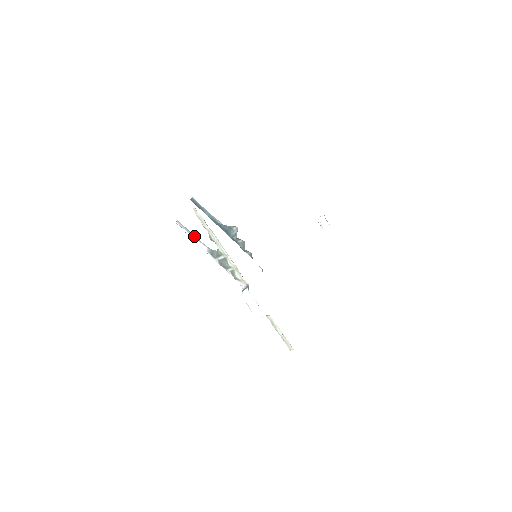
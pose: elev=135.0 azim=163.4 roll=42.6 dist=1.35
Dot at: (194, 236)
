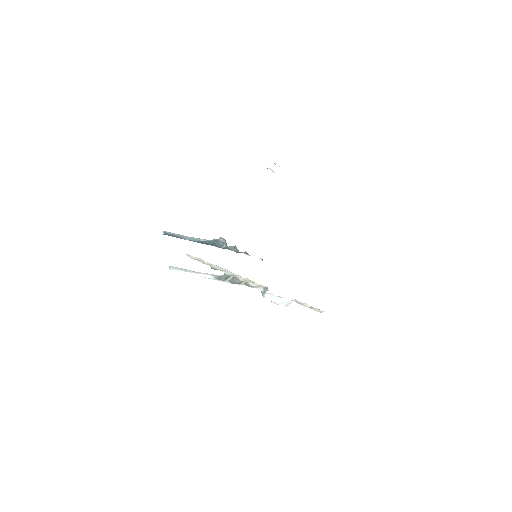
Dot at: (194, 271)
